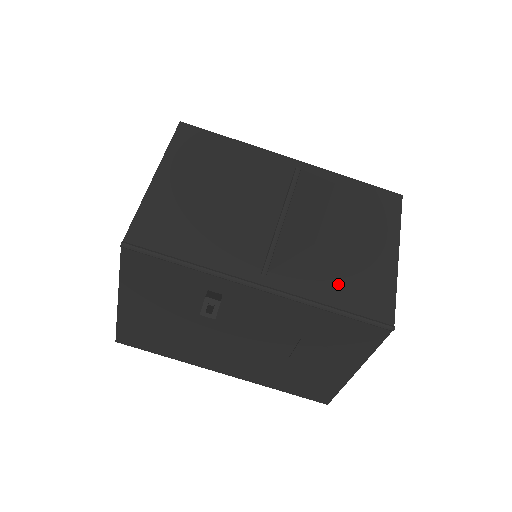
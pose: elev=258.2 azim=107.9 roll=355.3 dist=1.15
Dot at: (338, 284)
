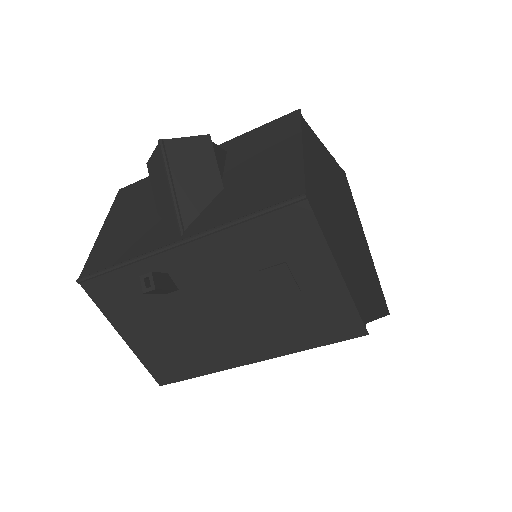
Dot at: (247, 199)
